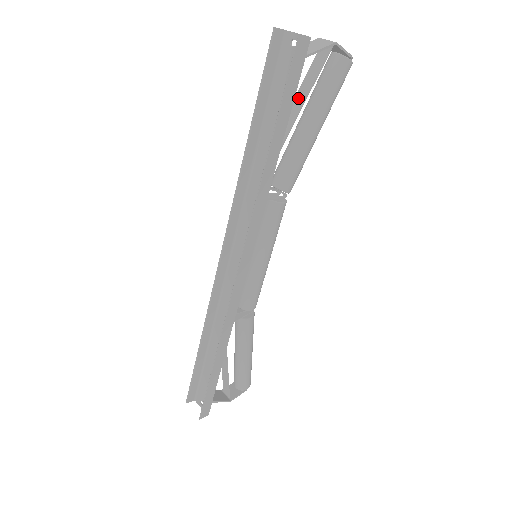
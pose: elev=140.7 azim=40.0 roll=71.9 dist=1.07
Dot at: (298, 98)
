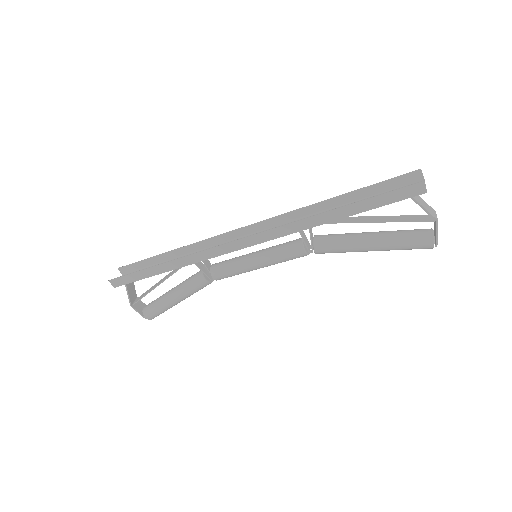
Dot at: (385, 217)
